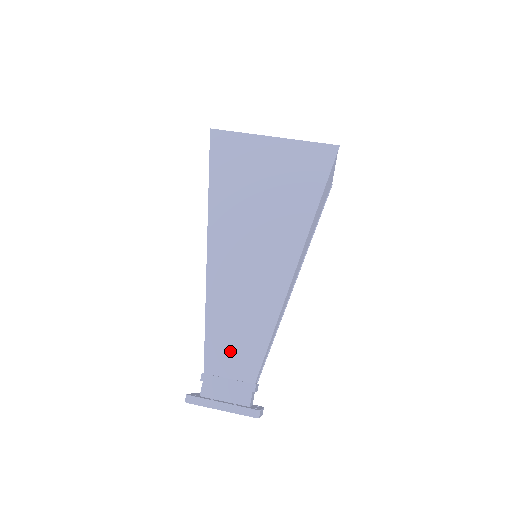
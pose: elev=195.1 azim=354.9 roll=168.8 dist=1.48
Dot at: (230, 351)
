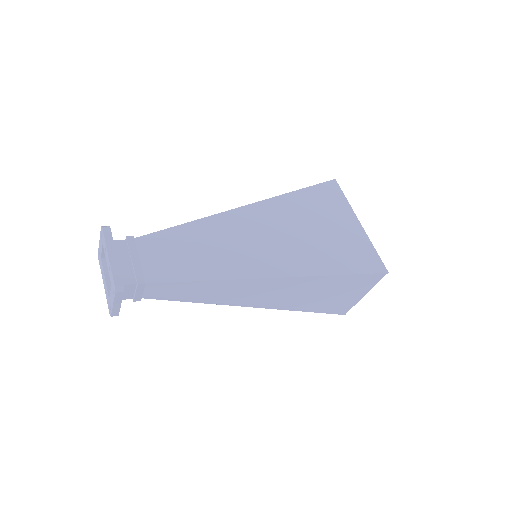
Dot at: (166, 252)
